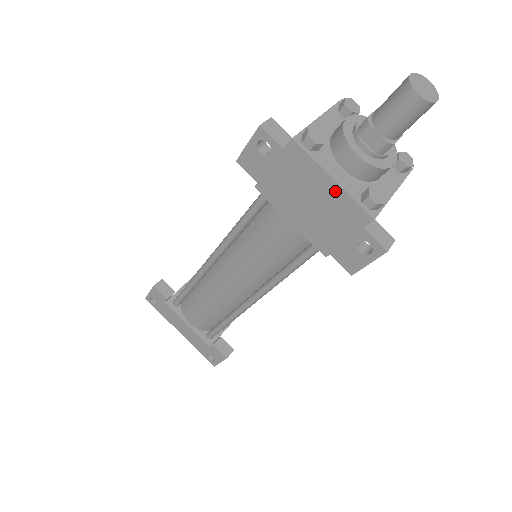
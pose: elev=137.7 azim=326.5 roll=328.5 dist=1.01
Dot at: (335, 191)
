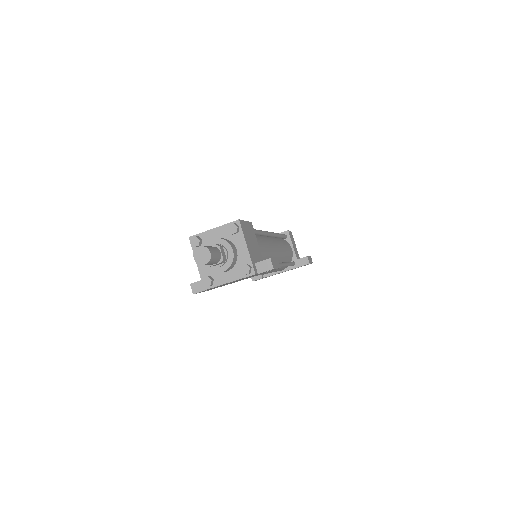
Dot at: occluded
